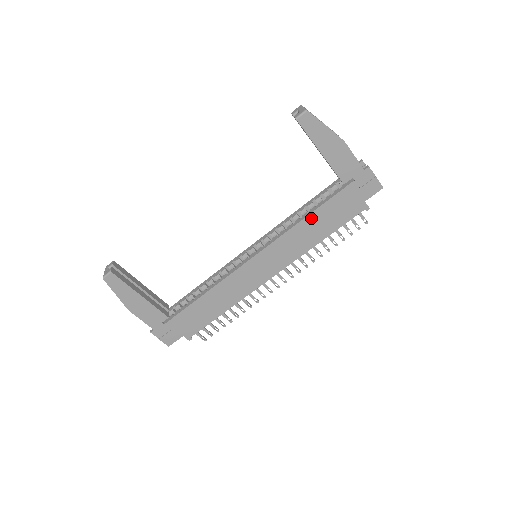
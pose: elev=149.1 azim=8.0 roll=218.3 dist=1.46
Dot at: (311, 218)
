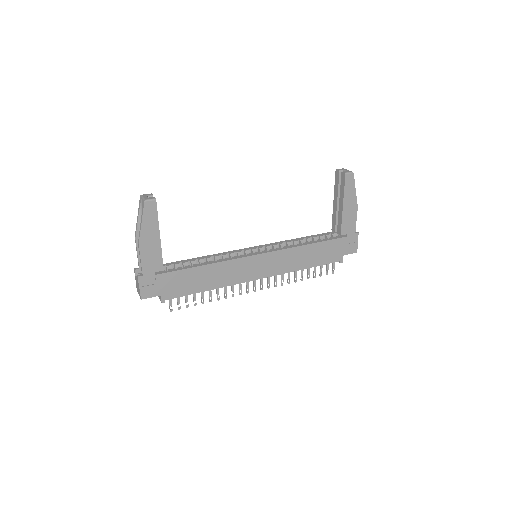
Dot at: (311, 247)
